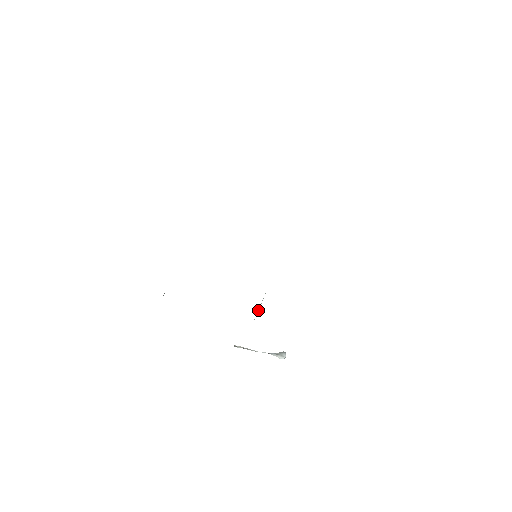
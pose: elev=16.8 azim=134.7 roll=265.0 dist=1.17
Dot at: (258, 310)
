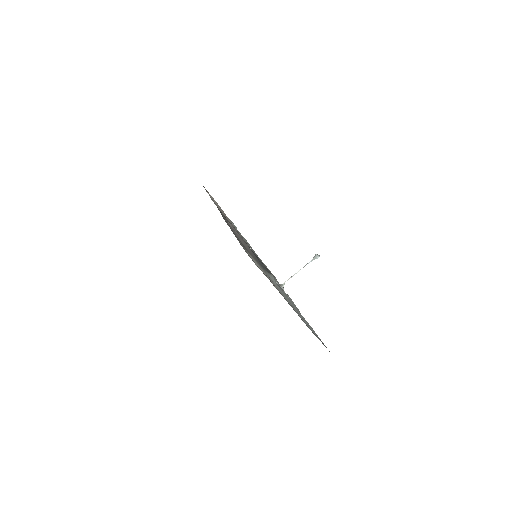
Dot at: occluded
